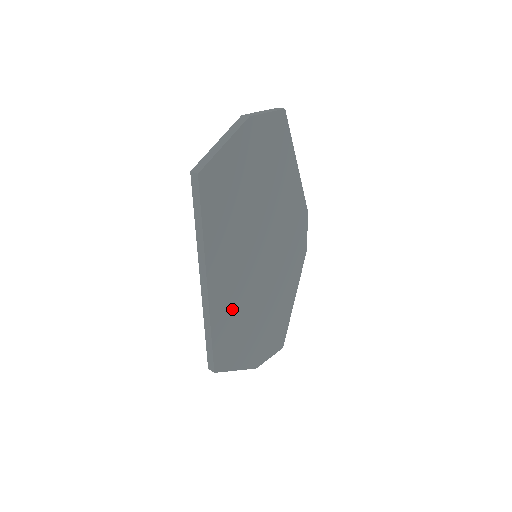
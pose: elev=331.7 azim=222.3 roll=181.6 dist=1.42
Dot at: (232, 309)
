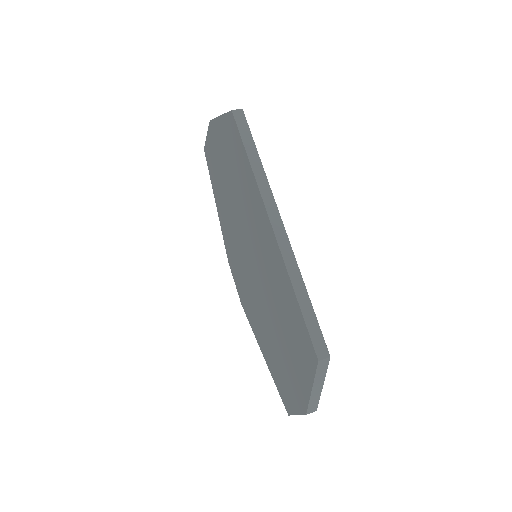
Dot at: occluded
